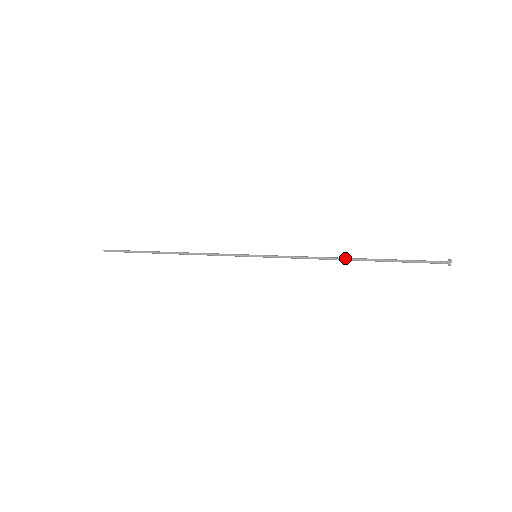
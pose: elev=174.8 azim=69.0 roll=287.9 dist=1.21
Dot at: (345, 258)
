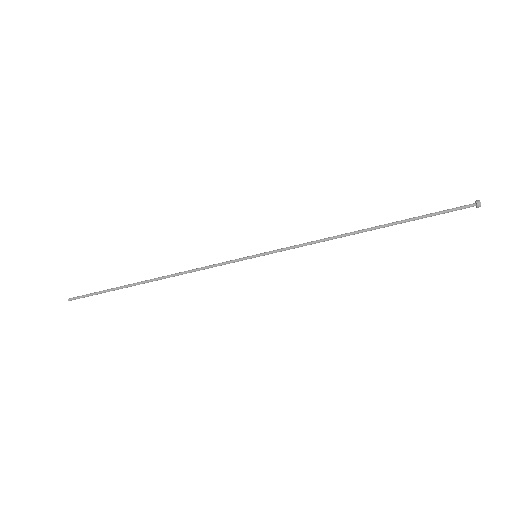
Dot at: (360, 230)
